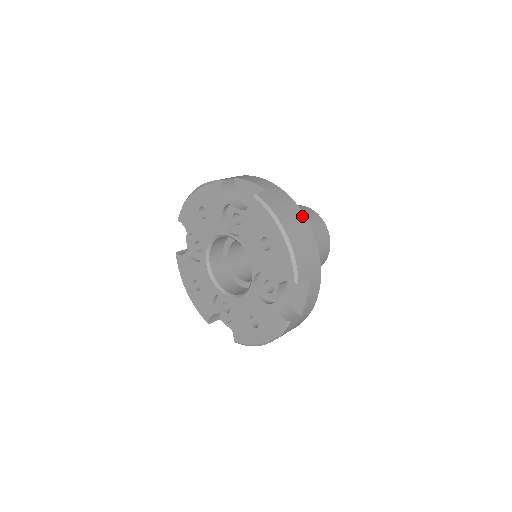
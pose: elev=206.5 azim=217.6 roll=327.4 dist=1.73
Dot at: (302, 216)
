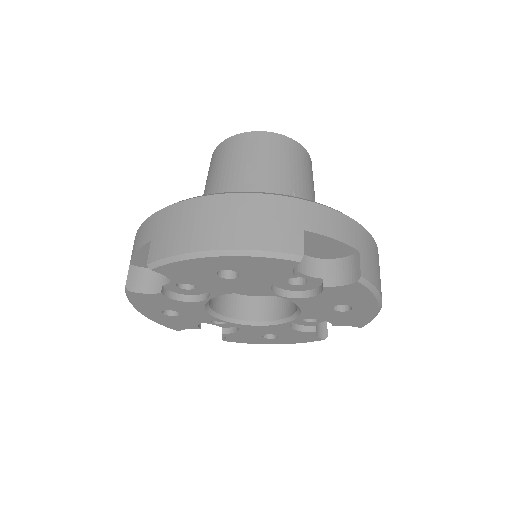
Dot at: occluded
